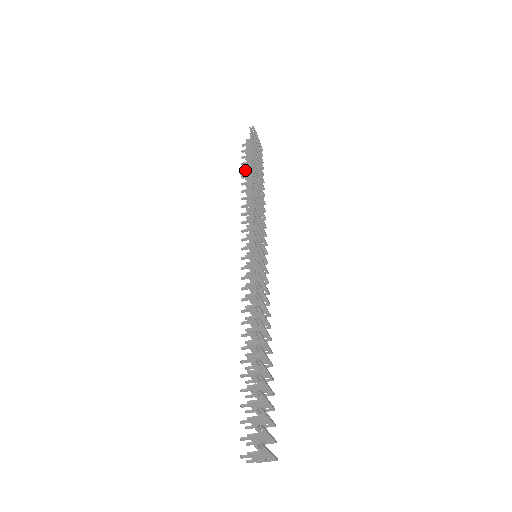
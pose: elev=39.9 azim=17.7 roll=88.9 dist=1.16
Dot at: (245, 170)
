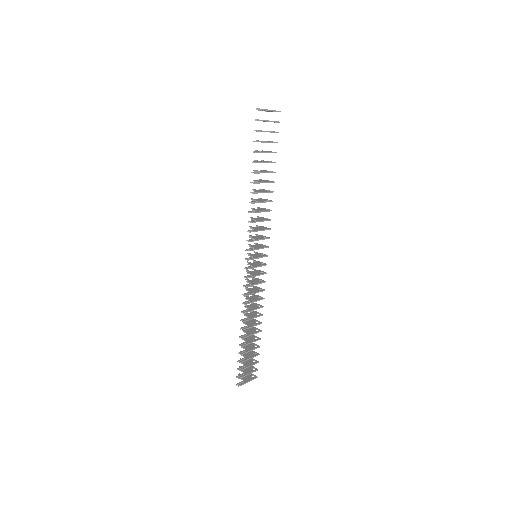
Dot at: occluded
